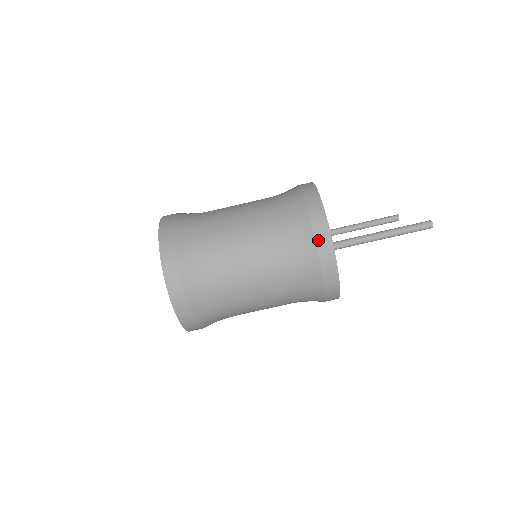
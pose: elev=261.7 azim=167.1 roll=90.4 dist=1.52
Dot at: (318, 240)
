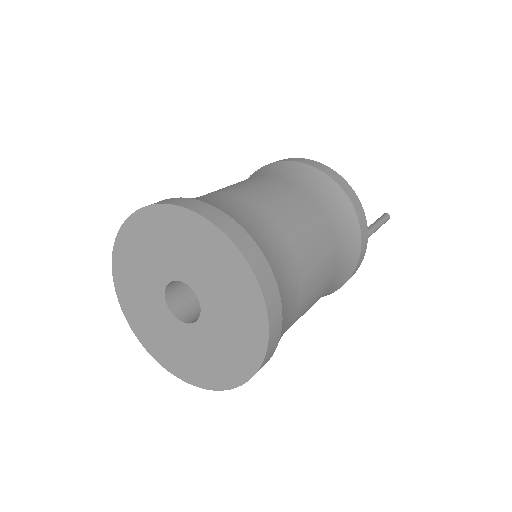
Dot at: (362, 244)
